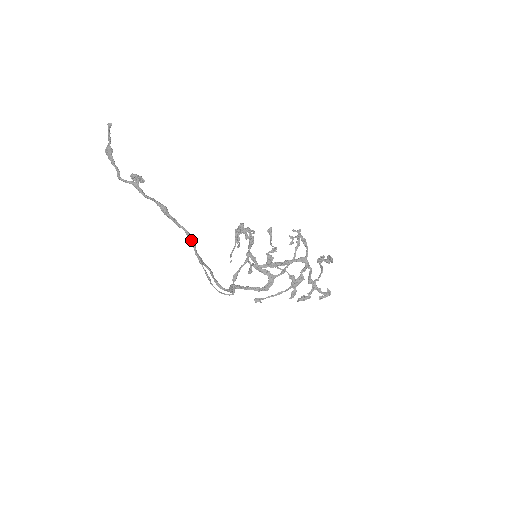
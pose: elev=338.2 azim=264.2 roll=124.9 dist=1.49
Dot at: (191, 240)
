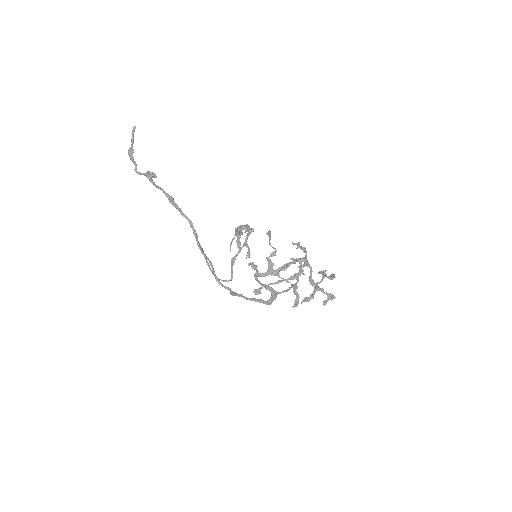
Dot at: (193, 229)
